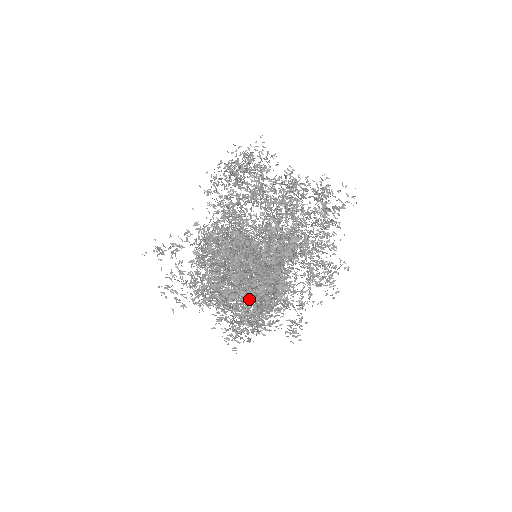
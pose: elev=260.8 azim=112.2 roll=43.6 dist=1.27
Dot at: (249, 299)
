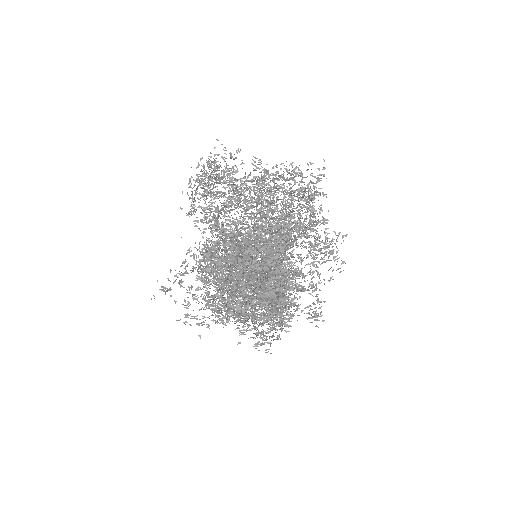
Dot at: occluded
